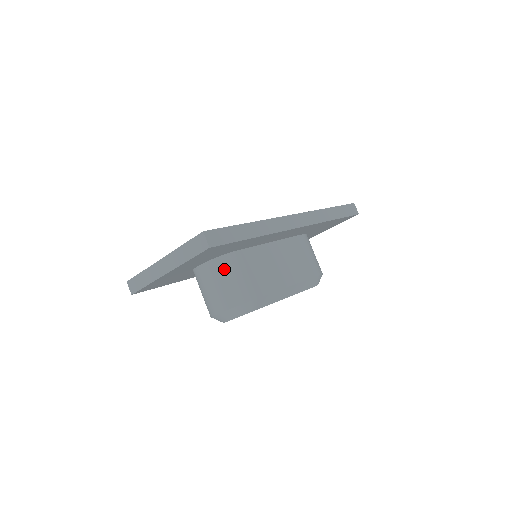
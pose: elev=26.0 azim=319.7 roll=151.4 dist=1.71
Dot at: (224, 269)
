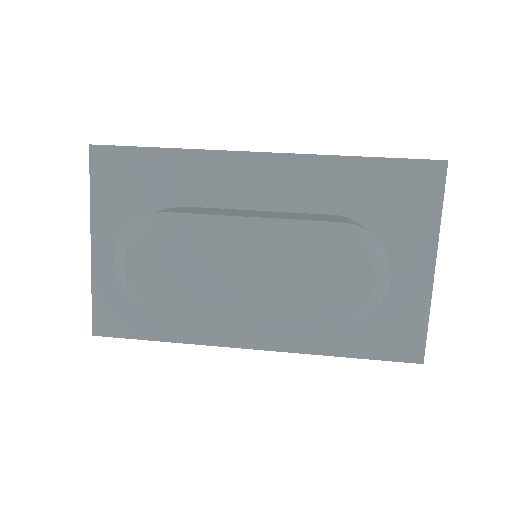
Dot at: occluded
